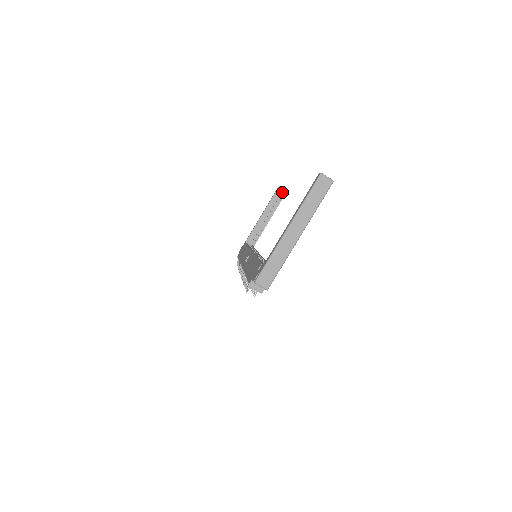
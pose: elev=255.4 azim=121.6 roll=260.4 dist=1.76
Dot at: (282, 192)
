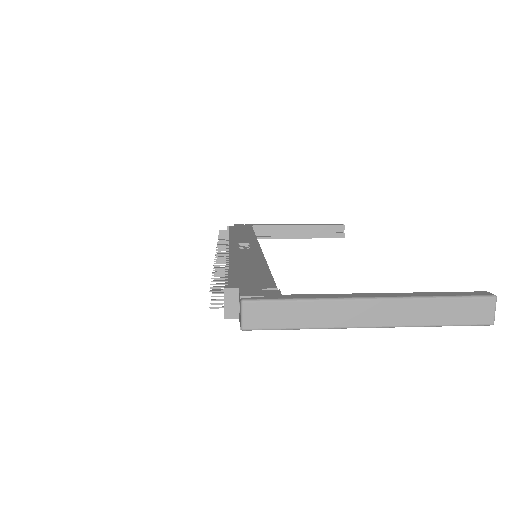
Dot at: (340, 232)
